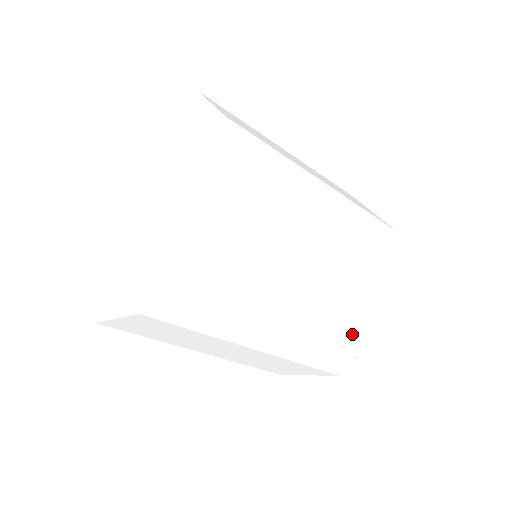
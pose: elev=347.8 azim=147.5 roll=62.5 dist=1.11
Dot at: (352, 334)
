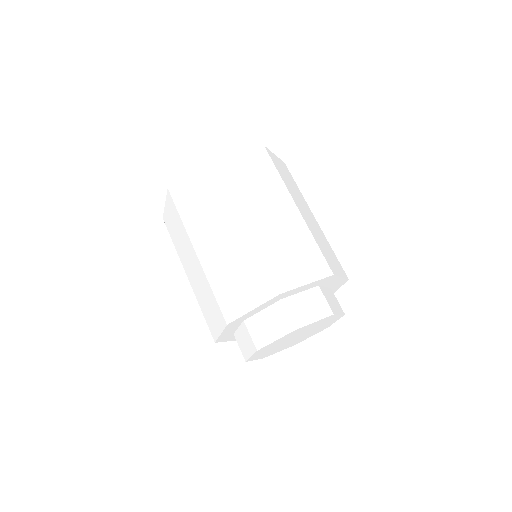
Dot at: (248, 290)
